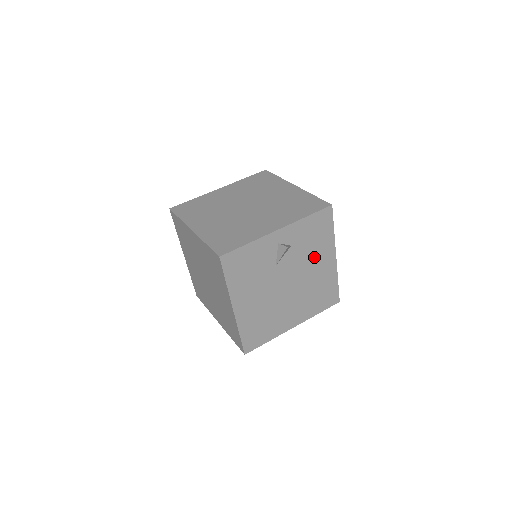
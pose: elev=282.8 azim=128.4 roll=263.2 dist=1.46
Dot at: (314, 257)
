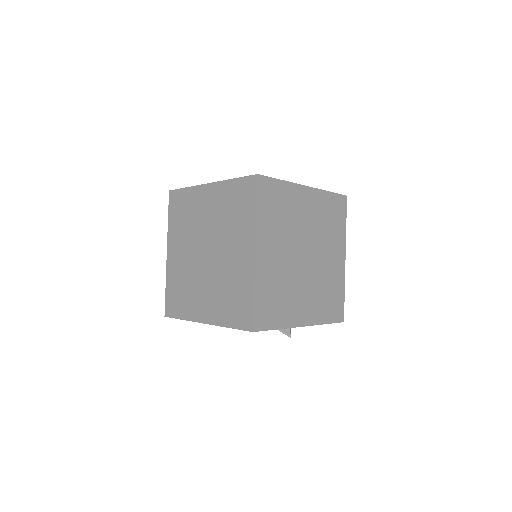
Dot at: occluded
